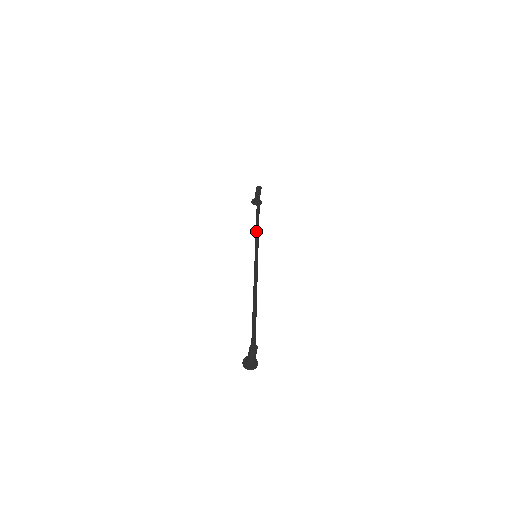
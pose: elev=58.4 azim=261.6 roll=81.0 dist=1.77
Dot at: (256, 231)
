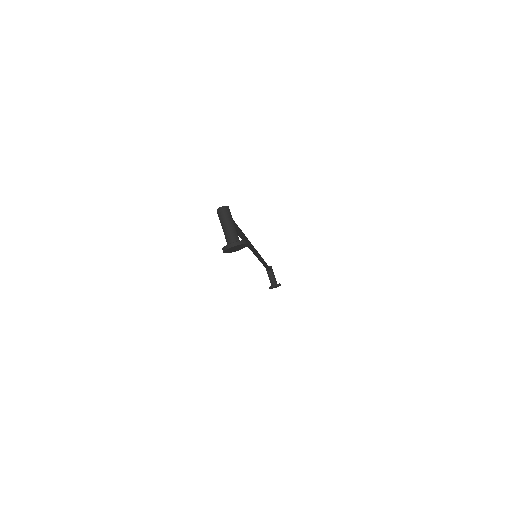
Dot at: occluded
